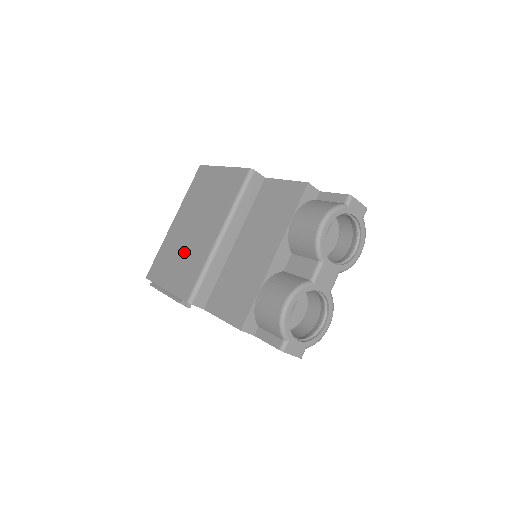
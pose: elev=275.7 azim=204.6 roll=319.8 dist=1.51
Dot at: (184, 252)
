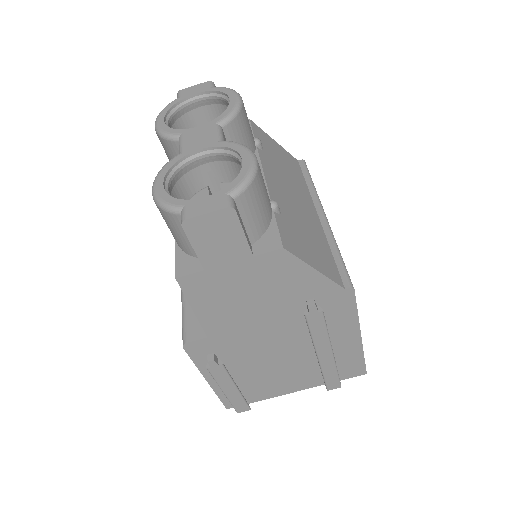
Dot at: occluded
